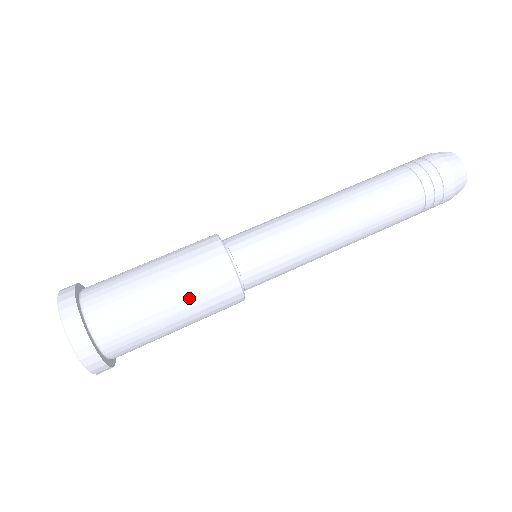
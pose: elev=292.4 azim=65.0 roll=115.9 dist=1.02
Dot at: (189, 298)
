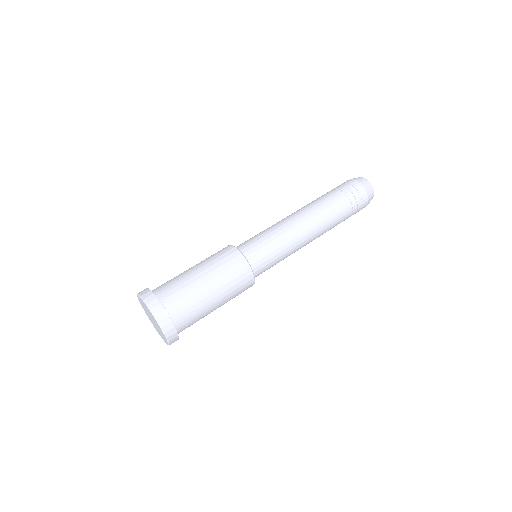
Dot at: (229, 298)
